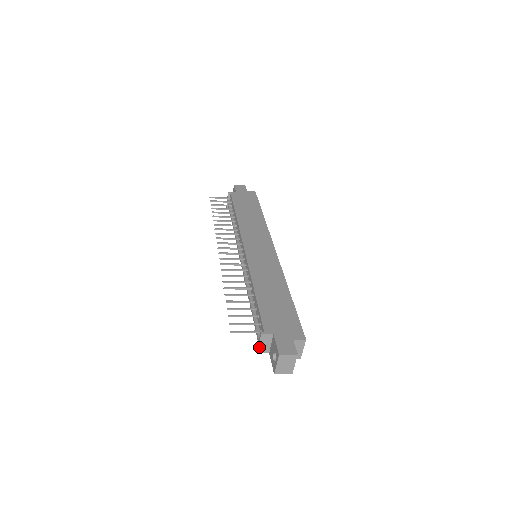
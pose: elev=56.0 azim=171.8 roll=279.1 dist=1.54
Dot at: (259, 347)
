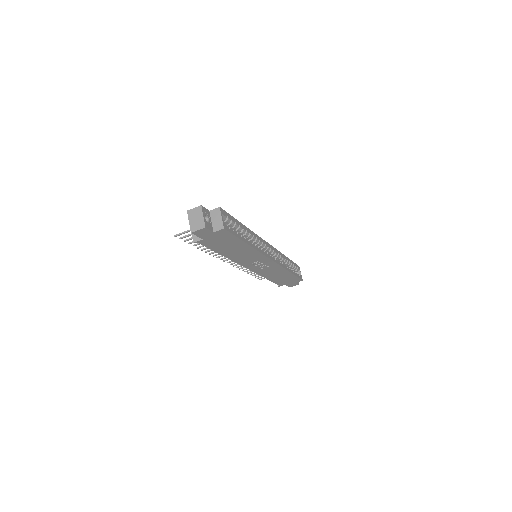
Dot at: (193, 236)
